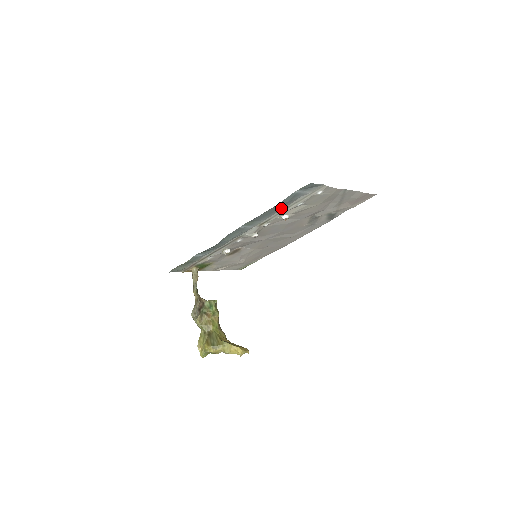
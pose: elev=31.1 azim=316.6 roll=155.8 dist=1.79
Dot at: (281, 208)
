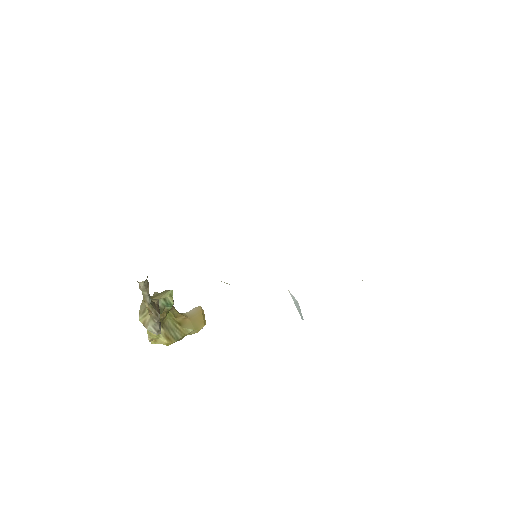
Dot at: occluded
